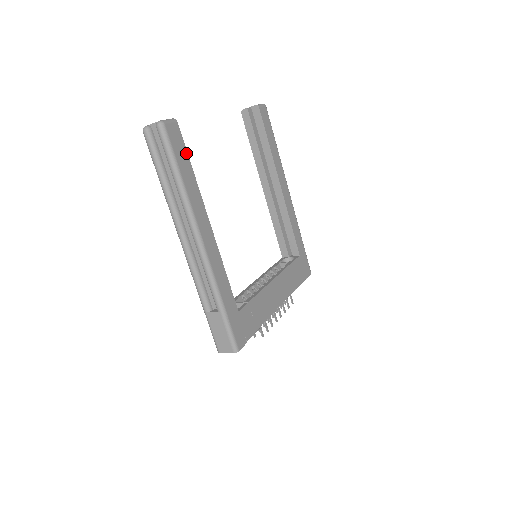
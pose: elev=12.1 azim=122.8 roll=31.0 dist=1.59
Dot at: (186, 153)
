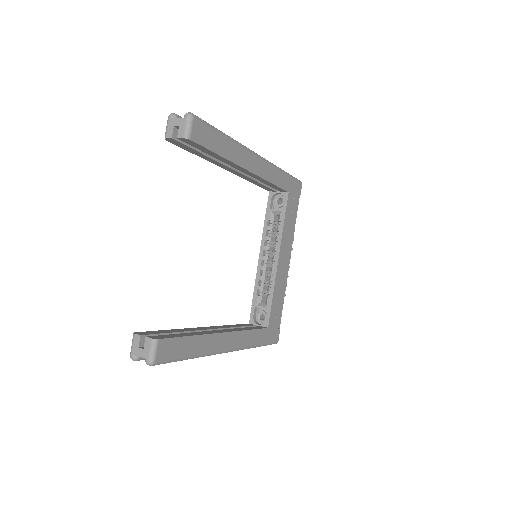
Dot at: (181, 339)
